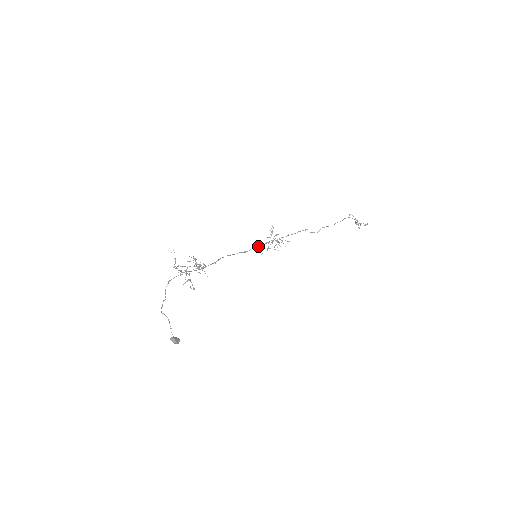
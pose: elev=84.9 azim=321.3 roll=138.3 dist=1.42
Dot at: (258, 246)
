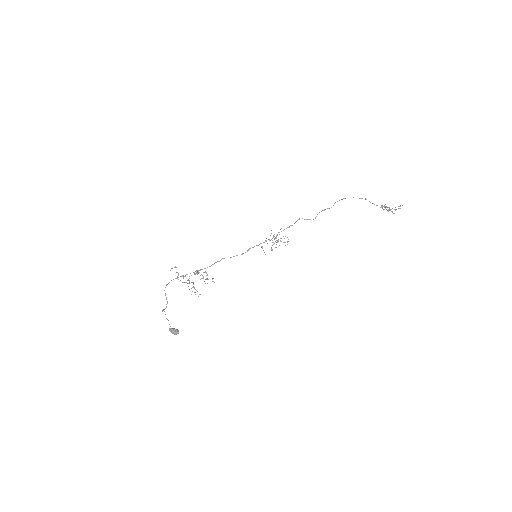
Dot at: (254, 246)
